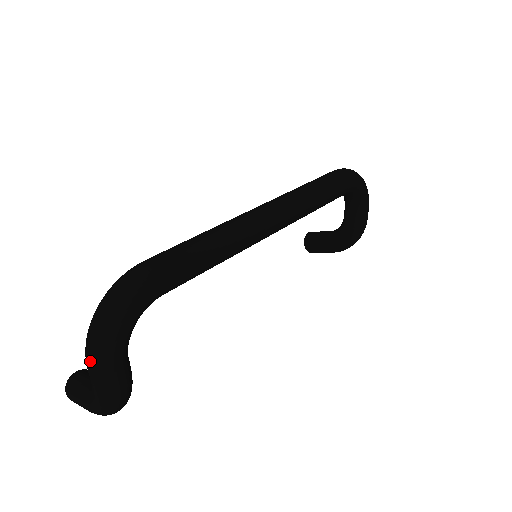
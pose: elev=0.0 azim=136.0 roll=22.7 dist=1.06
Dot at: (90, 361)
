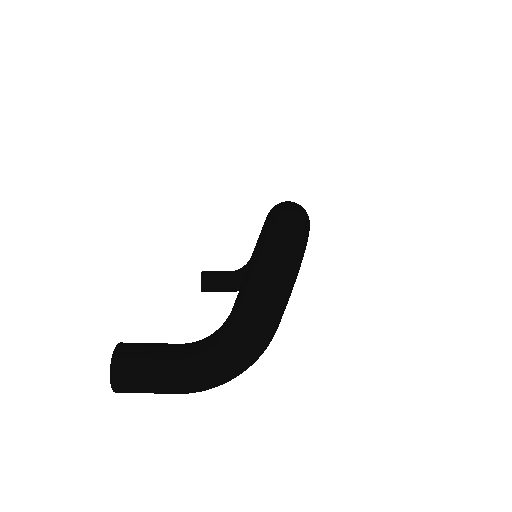
Dot at: (273, 288)
